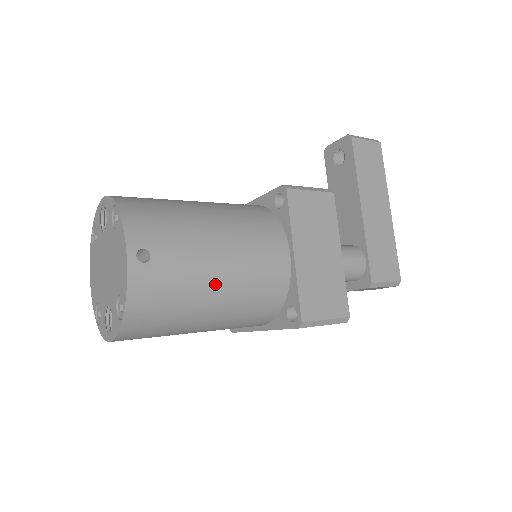
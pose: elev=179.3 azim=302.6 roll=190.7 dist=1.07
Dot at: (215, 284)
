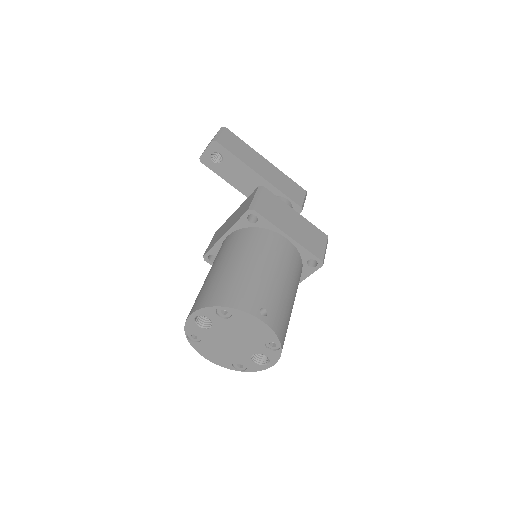
Dot at: (287, 289)
